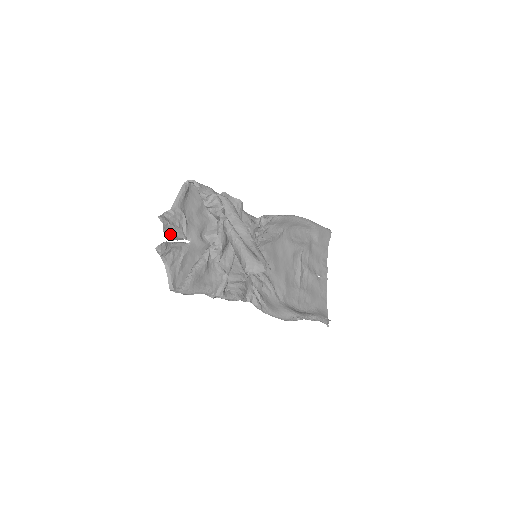
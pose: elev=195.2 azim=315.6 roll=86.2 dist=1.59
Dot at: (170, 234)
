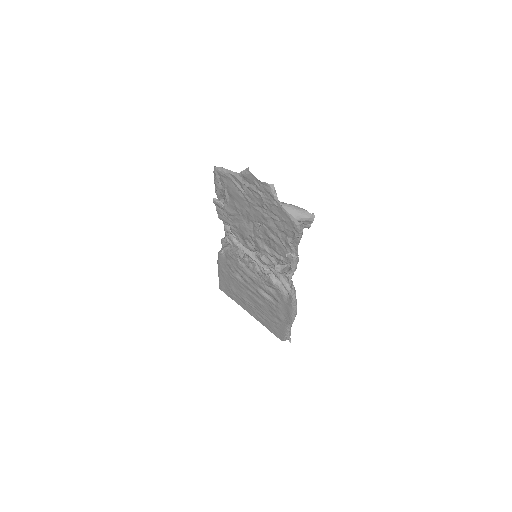
Dot at: (256, 189)
